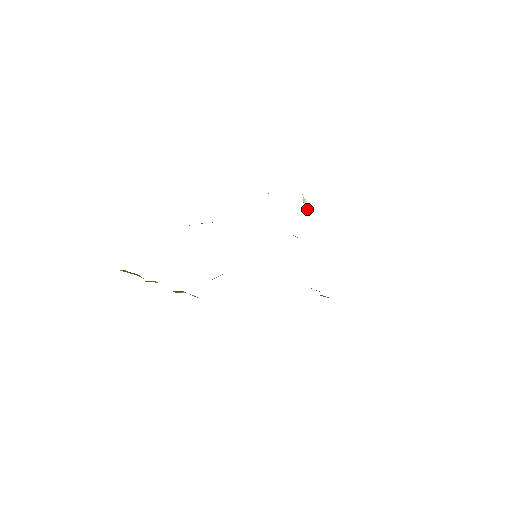
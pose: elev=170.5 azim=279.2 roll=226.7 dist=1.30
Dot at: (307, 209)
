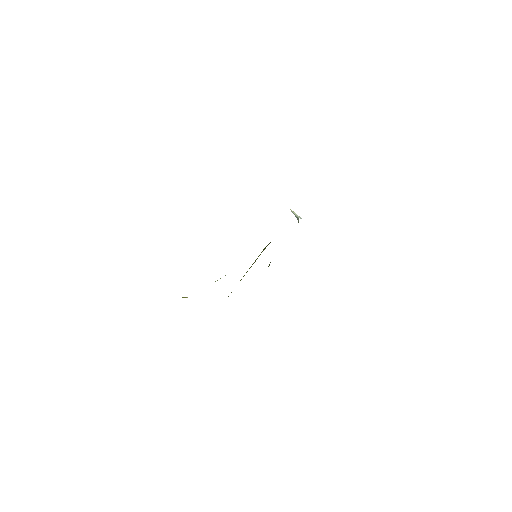
Dot at: (298, 216)
